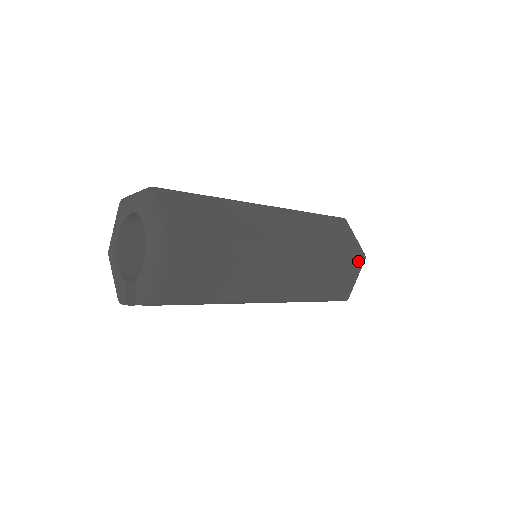
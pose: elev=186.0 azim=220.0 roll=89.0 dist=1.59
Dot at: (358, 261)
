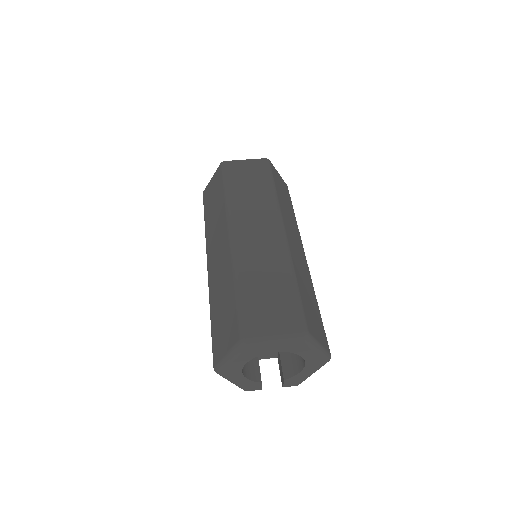
Dot at: occluded
